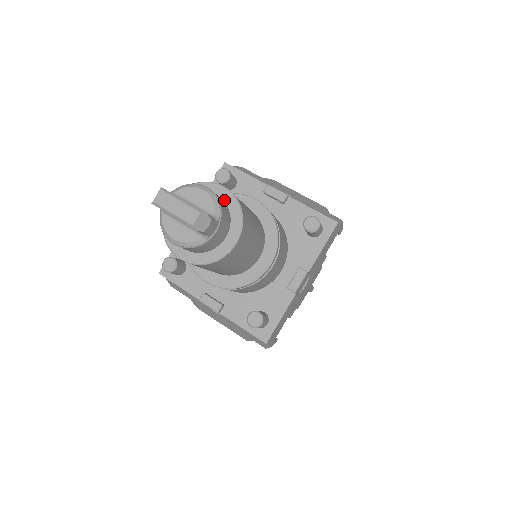
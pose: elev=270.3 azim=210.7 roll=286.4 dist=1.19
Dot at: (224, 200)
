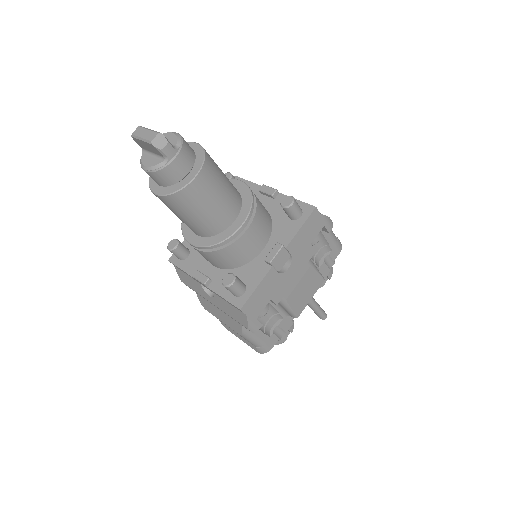
Dot at: (195, 151)
